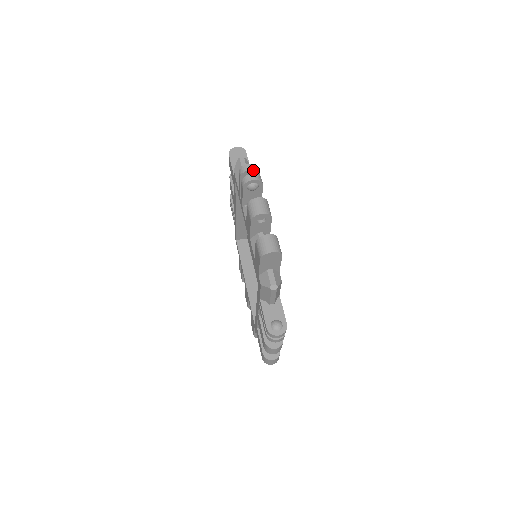
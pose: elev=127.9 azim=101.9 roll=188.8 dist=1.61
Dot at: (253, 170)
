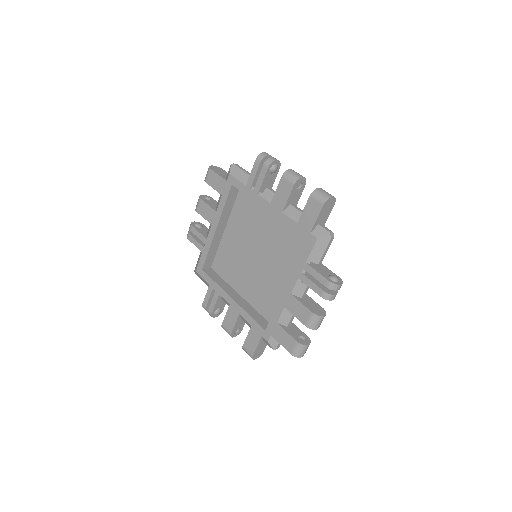
Dot at: (270, 156)
